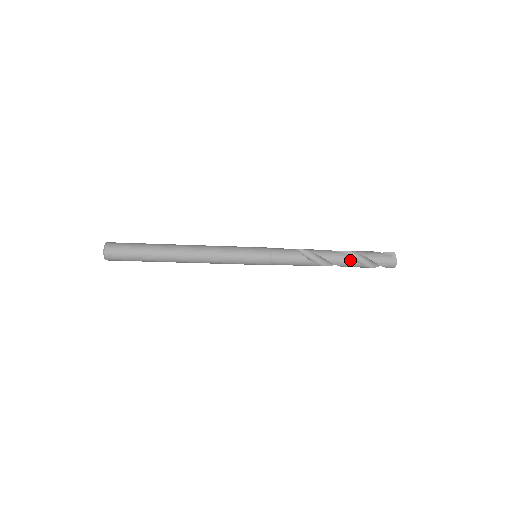
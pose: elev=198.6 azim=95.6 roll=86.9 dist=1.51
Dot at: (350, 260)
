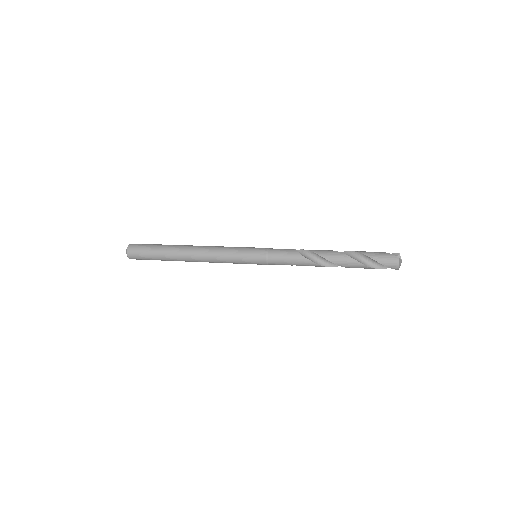
Dot at: (347, 257)
